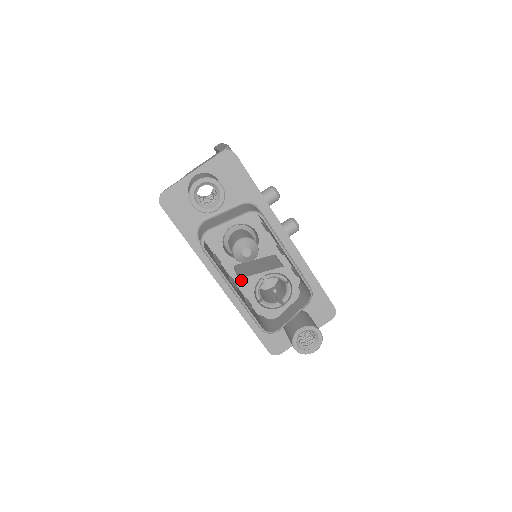
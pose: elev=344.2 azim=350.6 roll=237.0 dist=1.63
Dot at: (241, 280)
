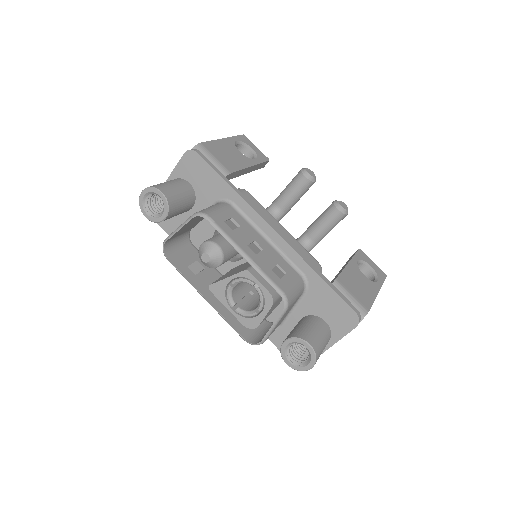
Dot at: (210, 287)
